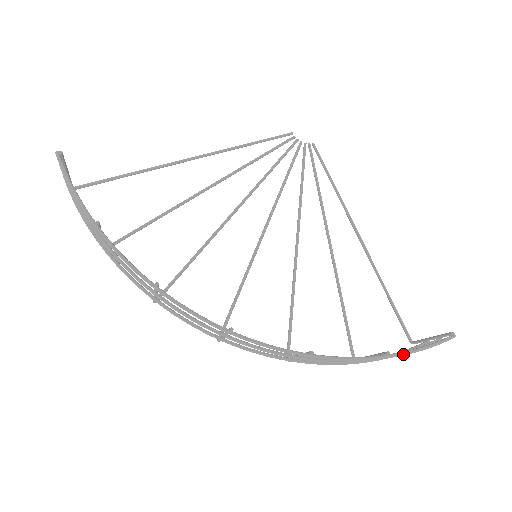
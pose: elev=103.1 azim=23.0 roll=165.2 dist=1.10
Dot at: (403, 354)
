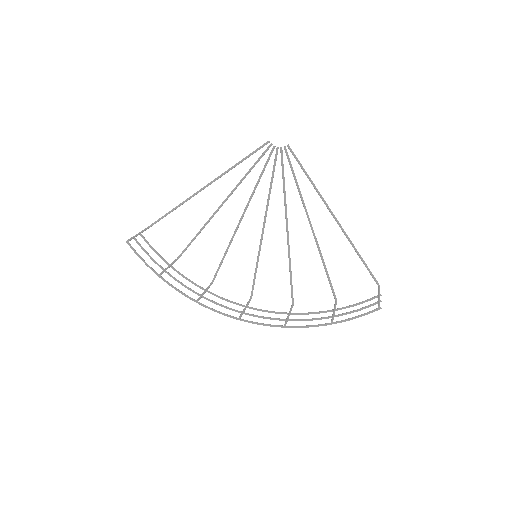
Dot at: occluded
